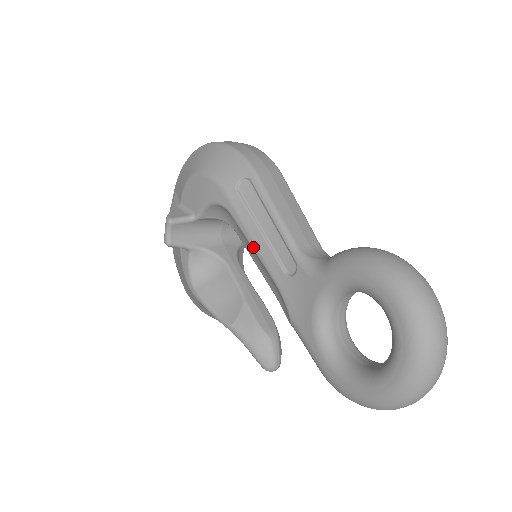
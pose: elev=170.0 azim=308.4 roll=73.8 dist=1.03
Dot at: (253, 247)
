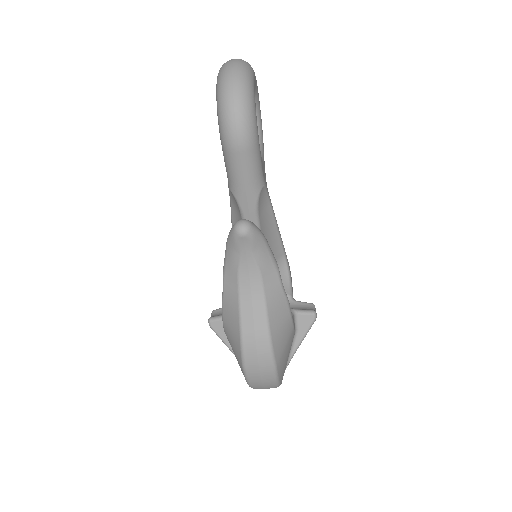
Dot at: occluded
